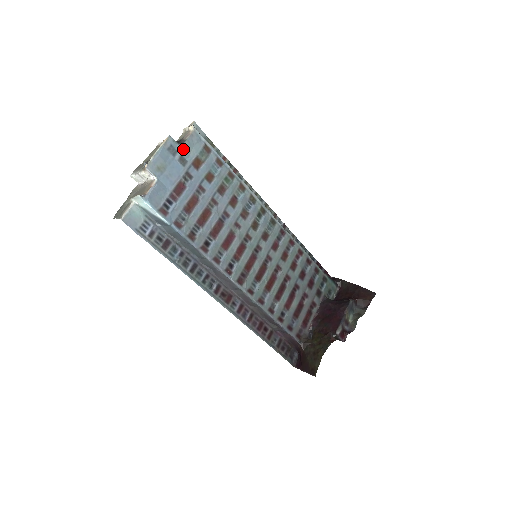
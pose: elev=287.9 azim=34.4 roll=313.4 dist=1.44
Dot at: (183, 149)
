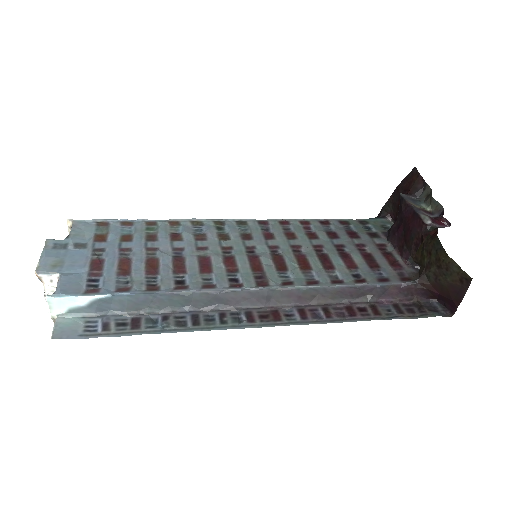
Dot at: (73, 239)
